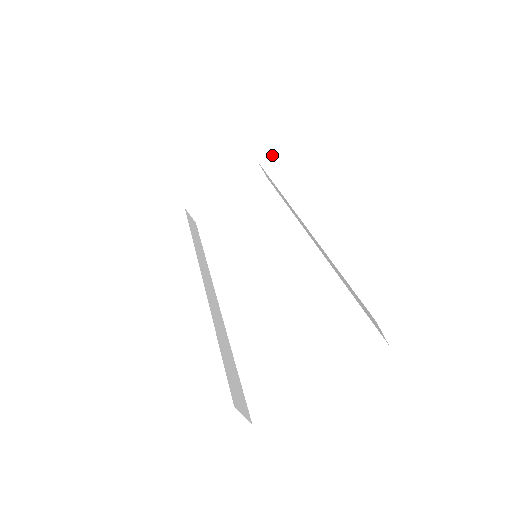
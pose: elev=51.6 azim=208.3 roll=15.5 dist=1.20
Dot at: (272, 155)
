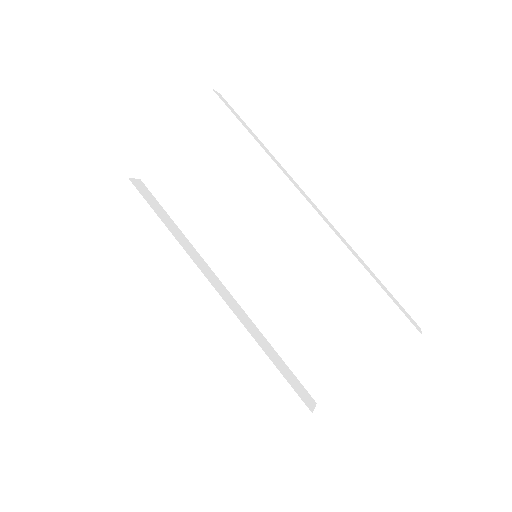
Dot at: (210, 97)
